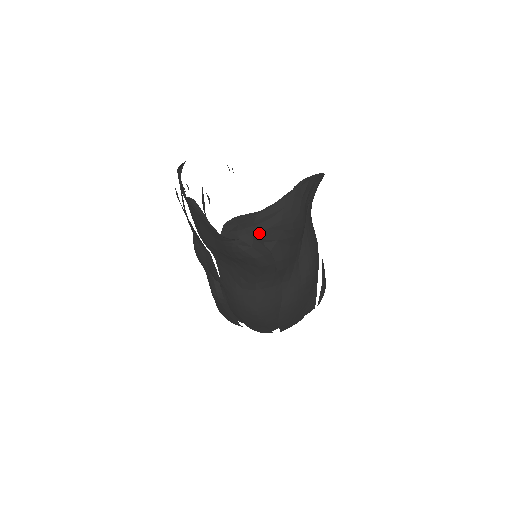
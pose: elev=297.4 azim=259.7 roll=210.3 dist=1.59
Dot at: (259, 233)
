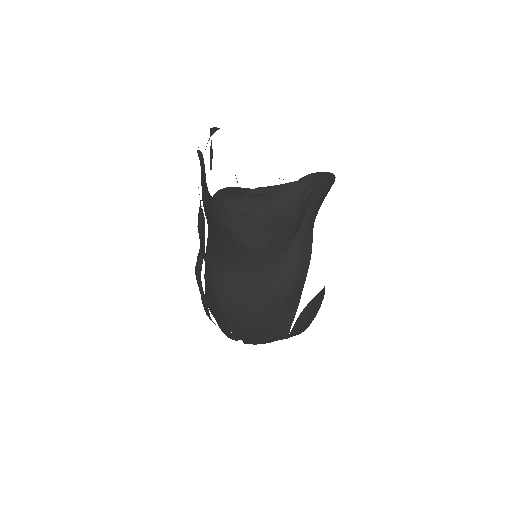
Dot at: (244, 205)
